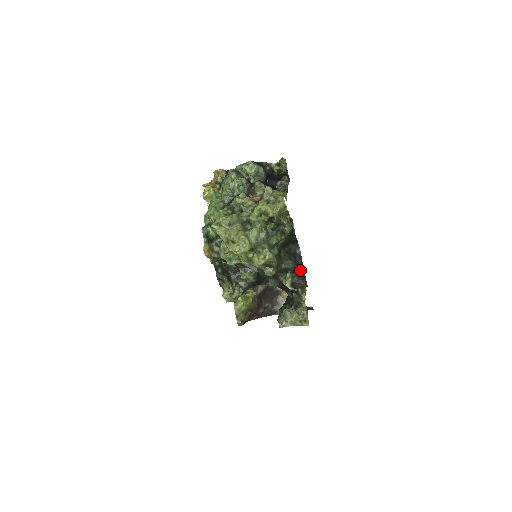
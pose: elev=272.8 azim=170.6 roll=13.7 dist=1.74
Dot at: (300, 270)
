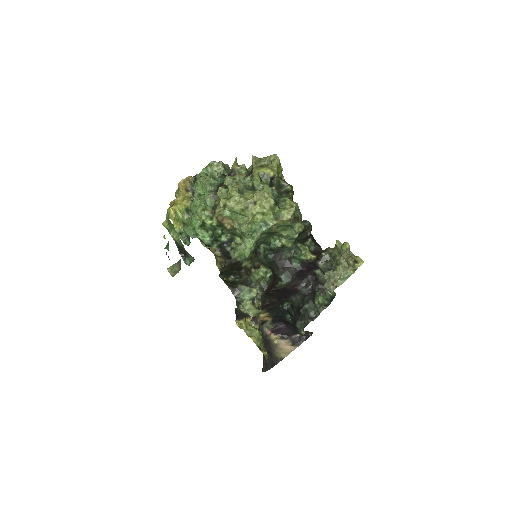
Dot at: (312, 238)
